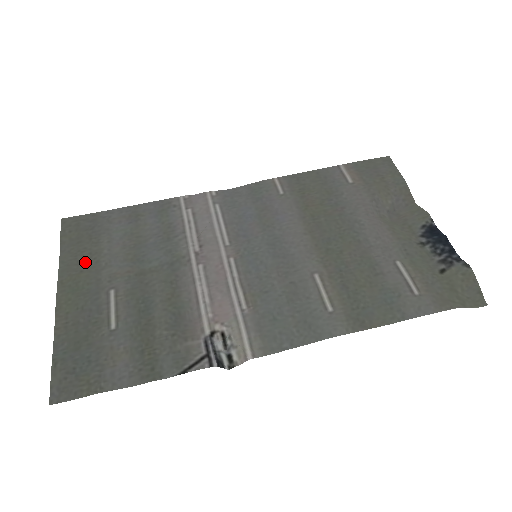
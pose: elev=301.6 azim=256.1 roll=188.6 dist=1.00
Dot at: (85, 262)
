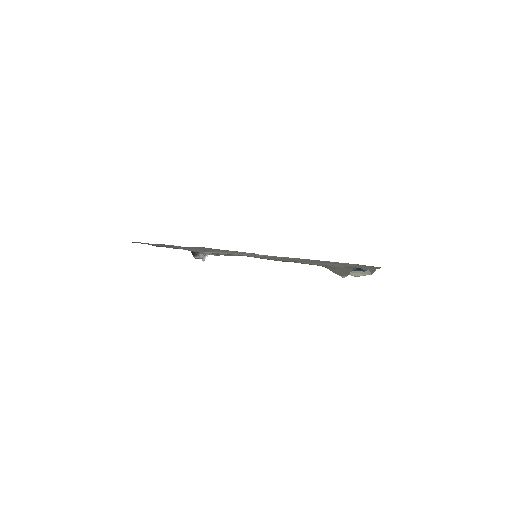
Dot at: occluded
